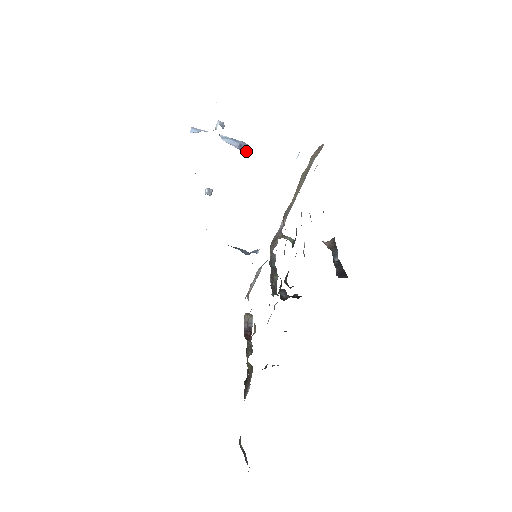
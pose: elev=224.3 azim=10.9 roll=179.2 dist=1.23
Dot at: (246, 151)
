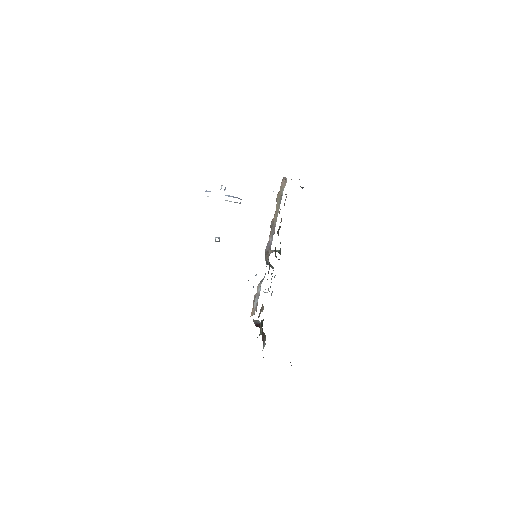
Dot at: (241, 199)
